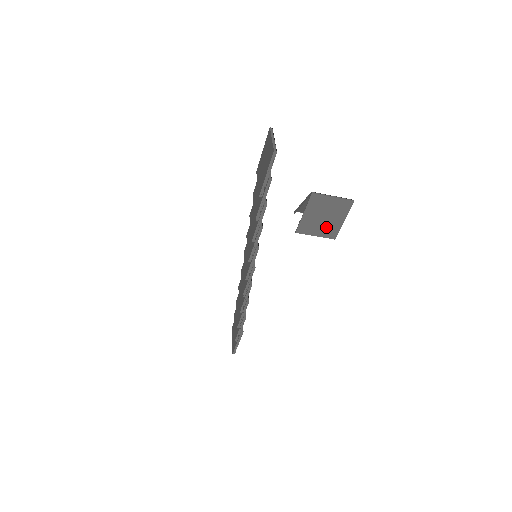
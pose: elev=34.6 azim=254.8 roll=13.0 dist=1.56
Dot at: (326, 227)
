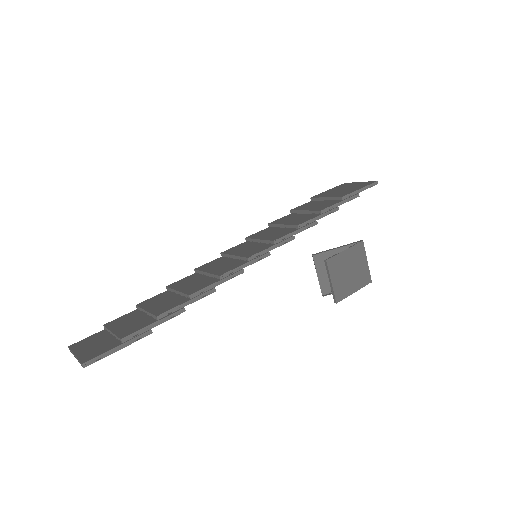
Dot at: (343, 283)
